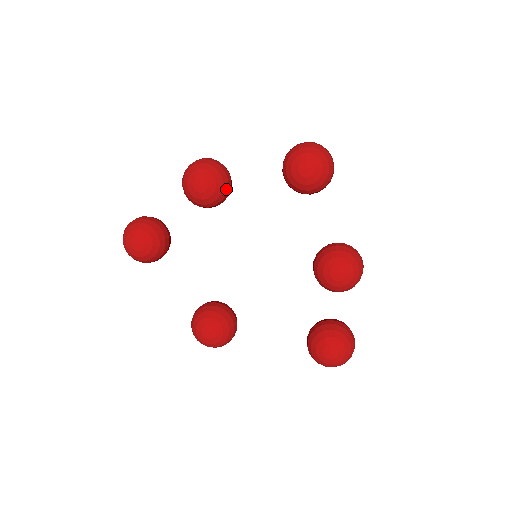
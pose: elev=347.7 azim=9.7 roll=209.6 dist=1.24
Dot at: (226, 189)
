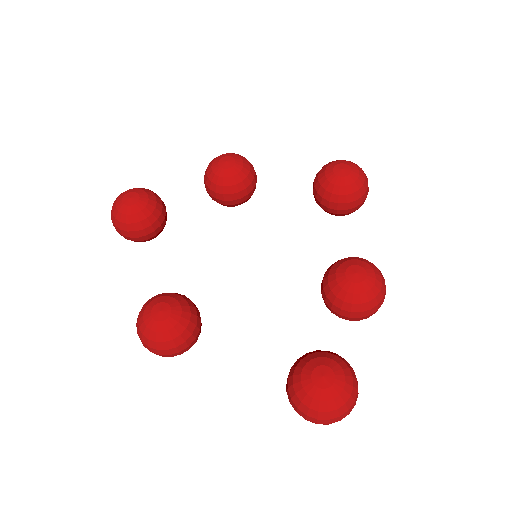
Dot at: (250, 181)
